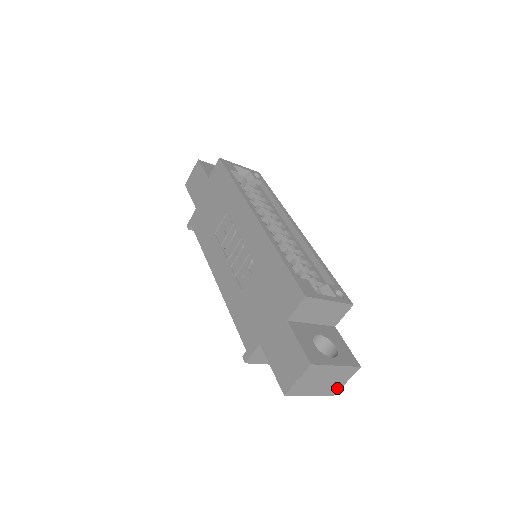
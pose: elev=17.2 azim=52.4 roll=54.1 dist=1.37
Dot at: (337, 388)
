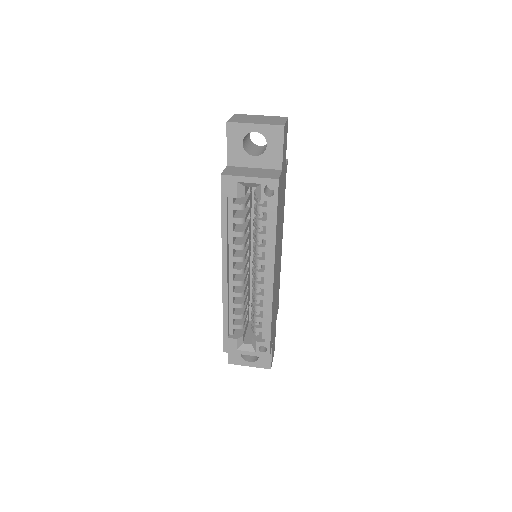
Dot at: occluded
